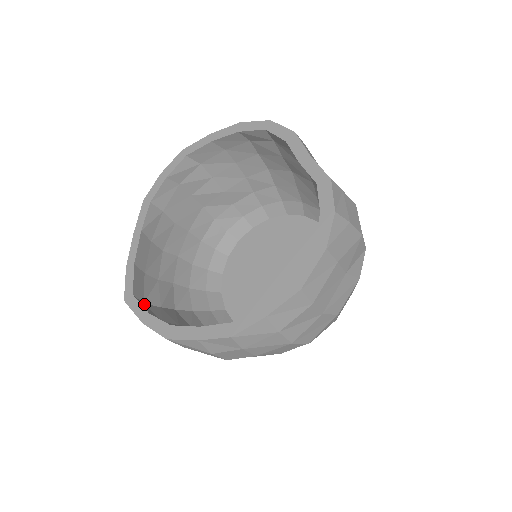
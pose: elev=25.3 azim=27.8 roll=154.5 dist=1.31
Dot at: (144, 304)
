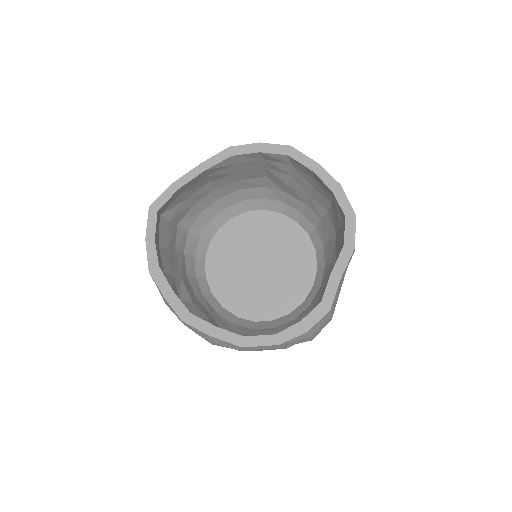
Dot at: (160, 216)
